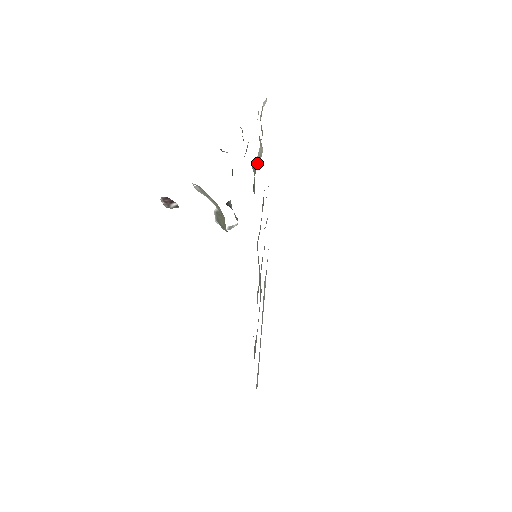
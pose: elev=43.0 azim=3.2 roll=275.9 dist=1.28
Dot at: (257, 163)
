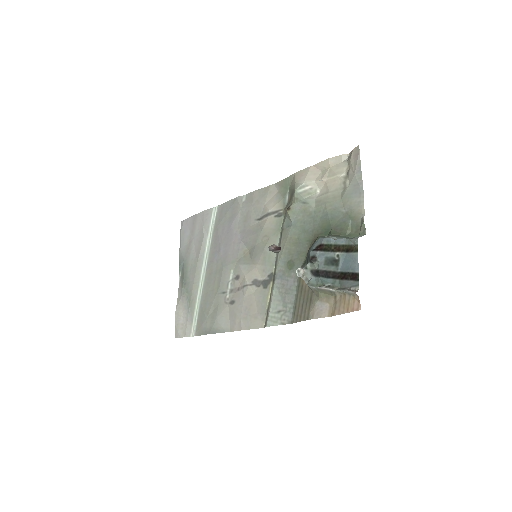
Dot at: (307, 196)
